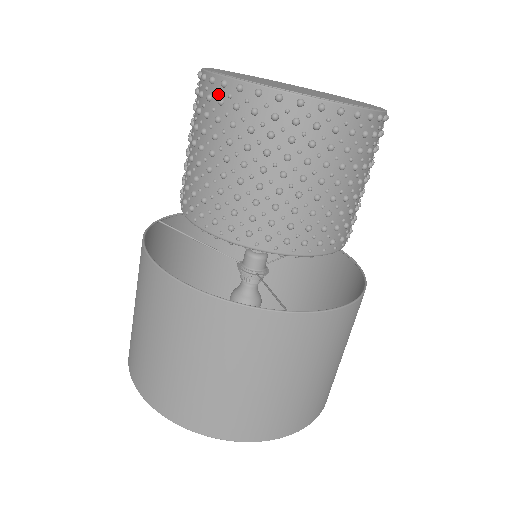
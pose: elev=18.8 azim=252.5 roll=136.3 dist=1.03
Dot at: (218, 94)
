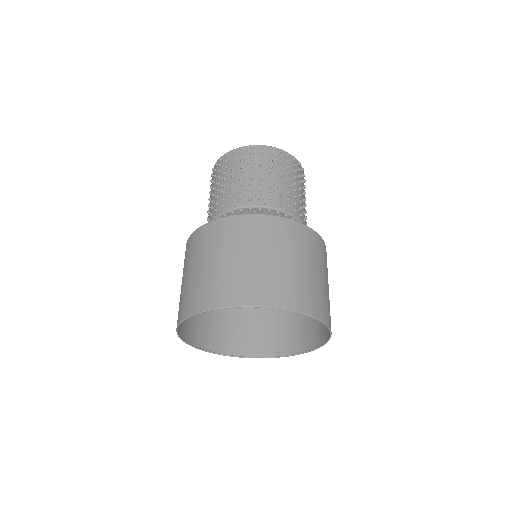
Dot at: occluded
